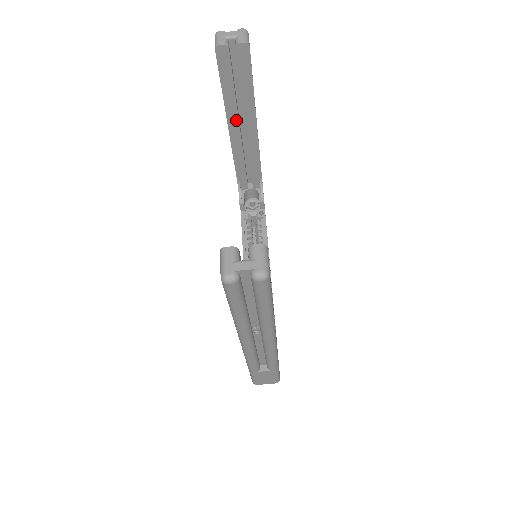
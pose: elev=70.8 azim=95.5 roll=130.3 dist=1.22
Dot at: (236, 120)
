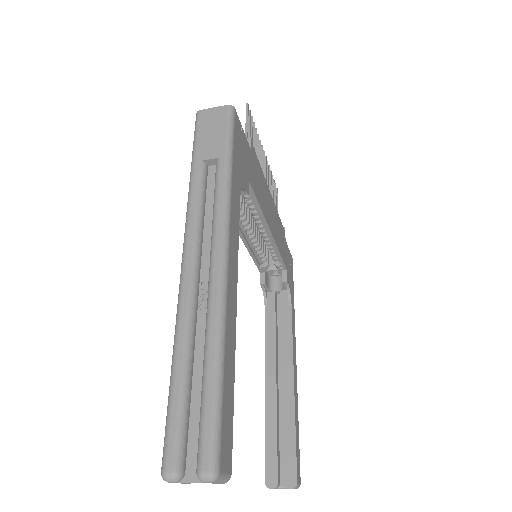
Dot at: occluded
